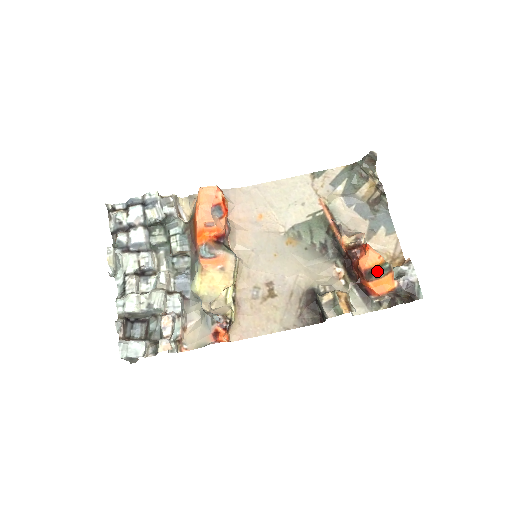
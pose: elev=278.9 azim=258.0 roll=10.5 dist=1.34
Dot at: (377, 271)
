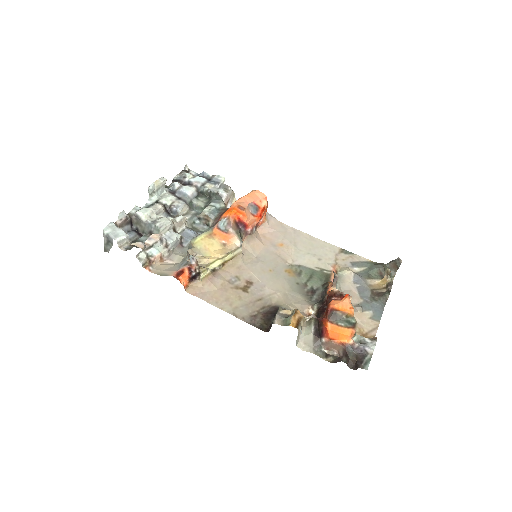
Dot at: (342, 318)
